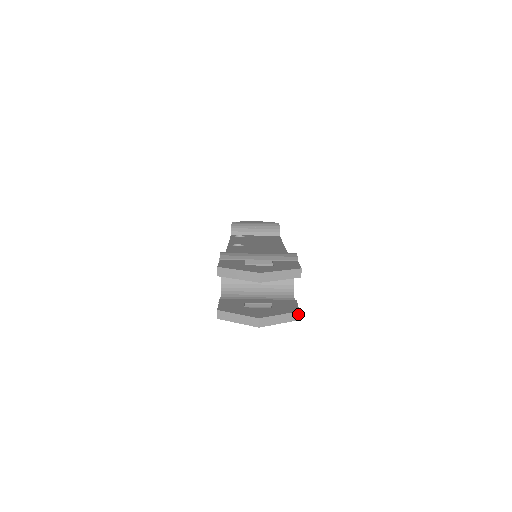
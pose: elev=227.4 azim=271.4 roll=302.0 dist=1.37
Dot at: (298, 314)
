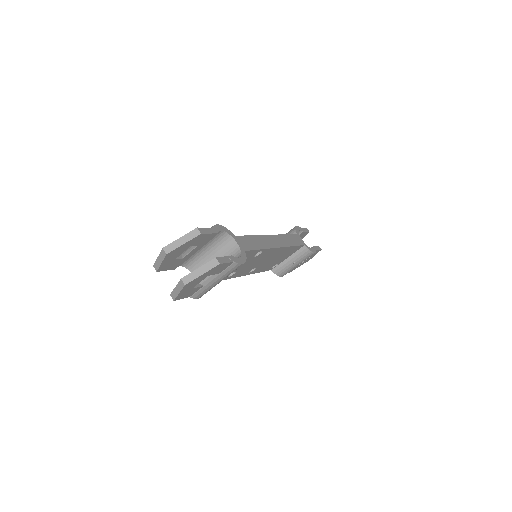
Dot at: (216, 260)
